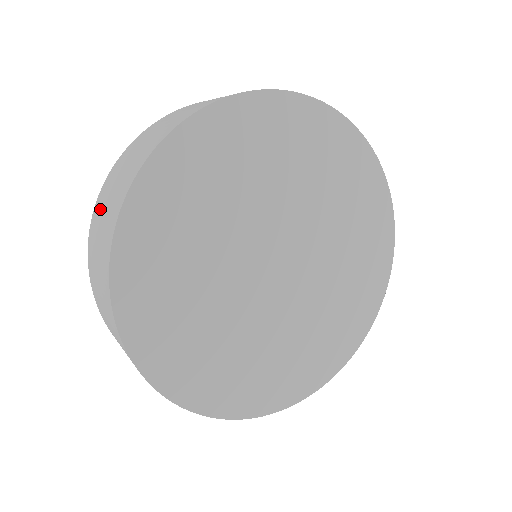
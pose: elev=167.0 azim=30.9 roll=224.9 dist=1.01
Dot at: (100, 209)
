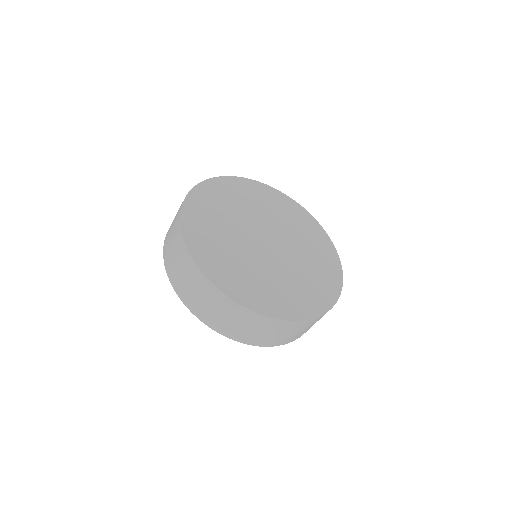
Dot at: occluded
